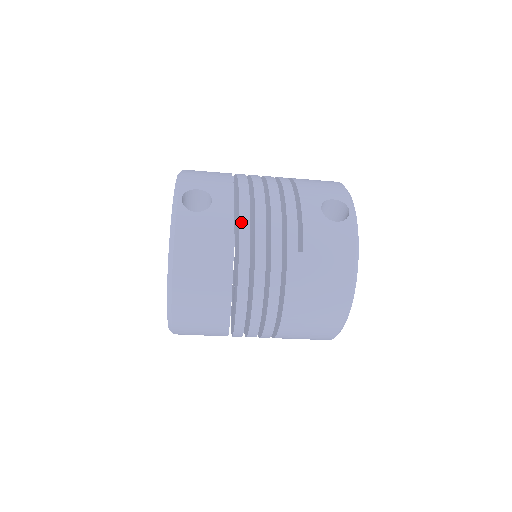
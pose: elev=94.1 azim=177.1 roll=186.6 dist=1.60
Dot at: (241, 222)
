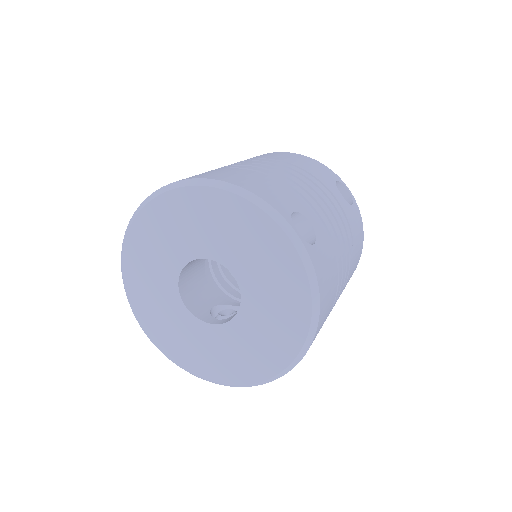
Dot at: (332, 237)
